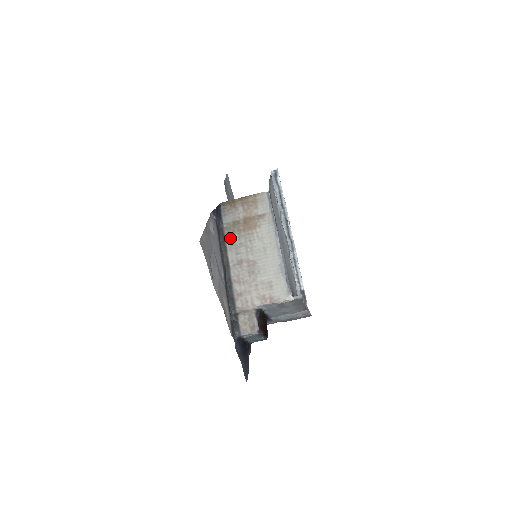
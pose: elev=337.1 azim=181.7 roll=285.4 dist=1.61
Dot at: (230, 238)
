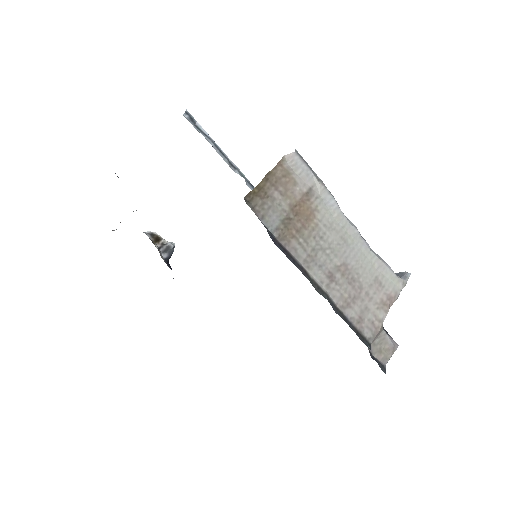
Dot at: (296, 250)
